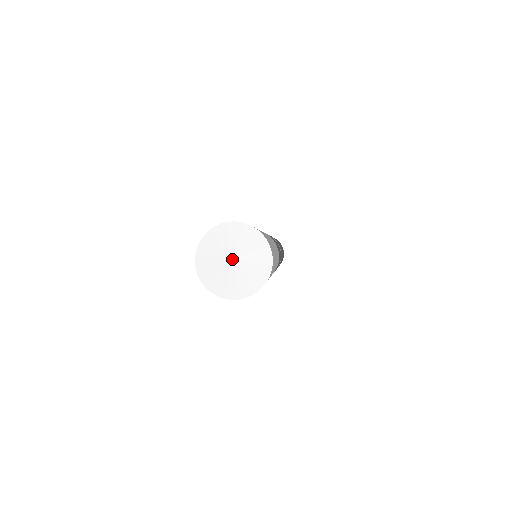
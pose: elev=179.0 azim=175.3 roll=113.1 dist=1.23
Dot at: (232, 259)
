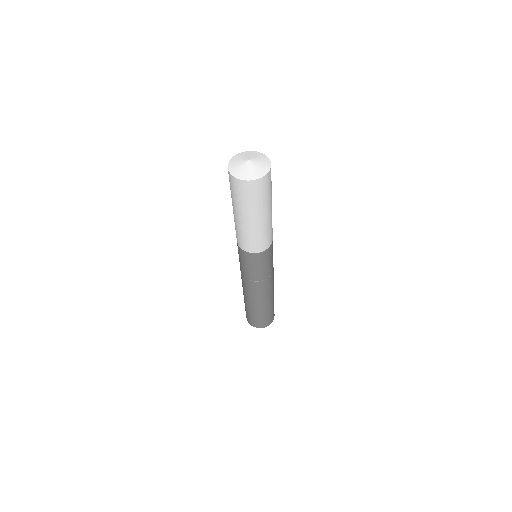
Dot at: (249, 159)
